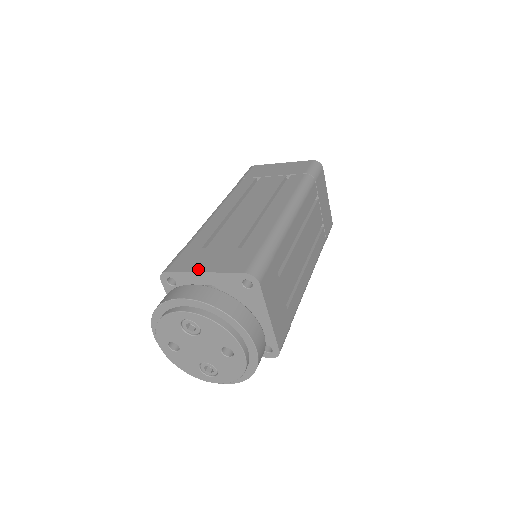
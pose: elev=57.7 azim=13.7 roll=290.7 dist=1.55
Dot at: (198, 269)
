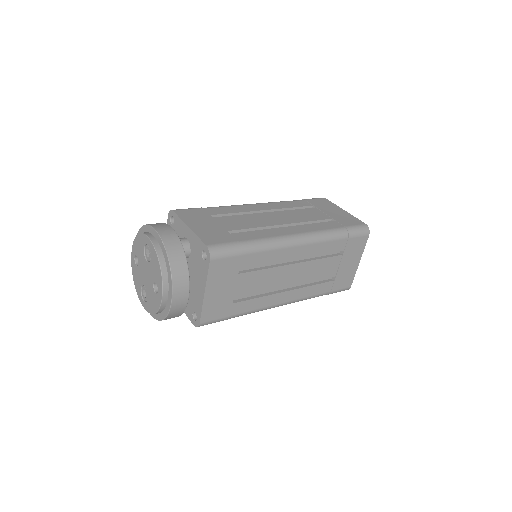
Dot at: (189, 223)
